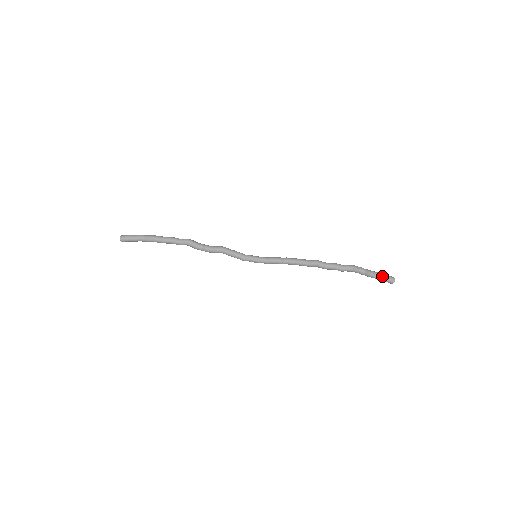
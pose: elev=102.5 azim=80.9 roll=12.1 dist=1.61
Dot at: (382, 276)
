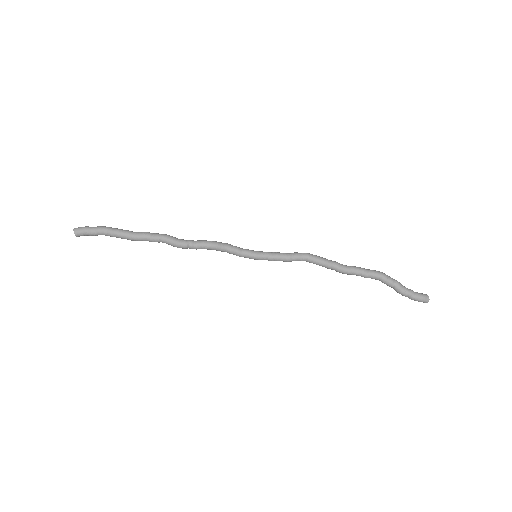
Dot at: (414, 298)
